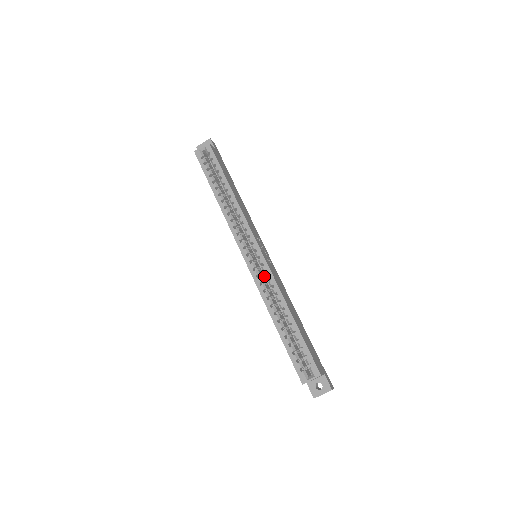
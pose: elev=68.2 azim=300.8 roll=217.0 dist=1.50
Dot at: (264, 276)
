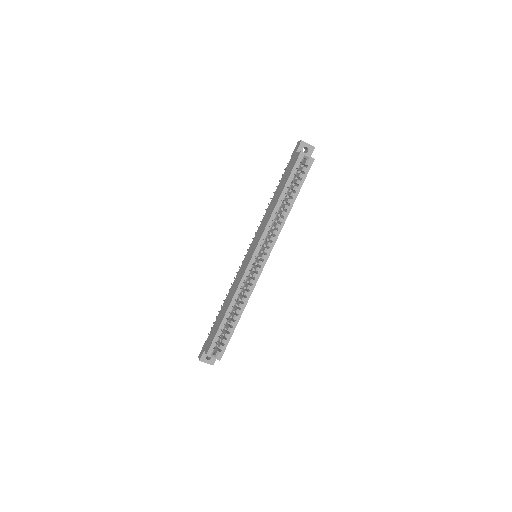
Dot at: (249, 276)
